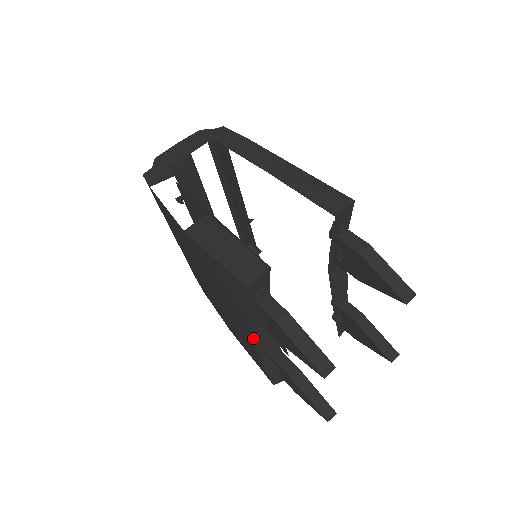
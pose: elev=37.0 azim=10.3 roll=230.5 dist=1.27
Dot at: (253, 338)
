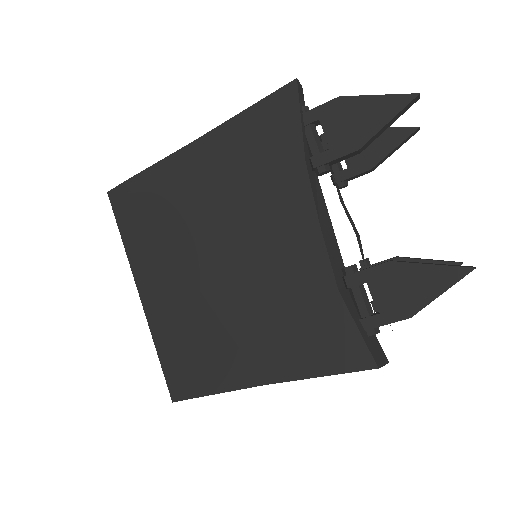
Dot at: (318, 220)
